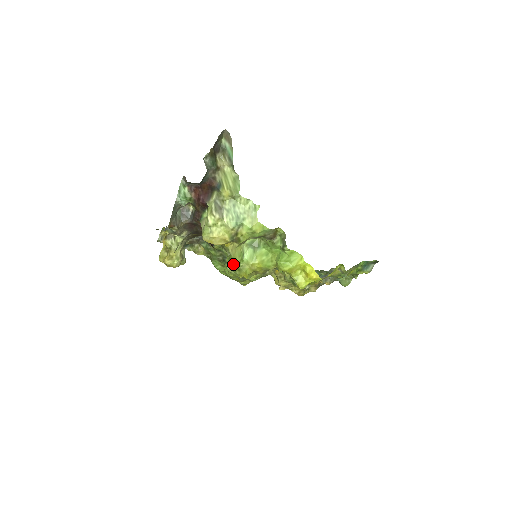
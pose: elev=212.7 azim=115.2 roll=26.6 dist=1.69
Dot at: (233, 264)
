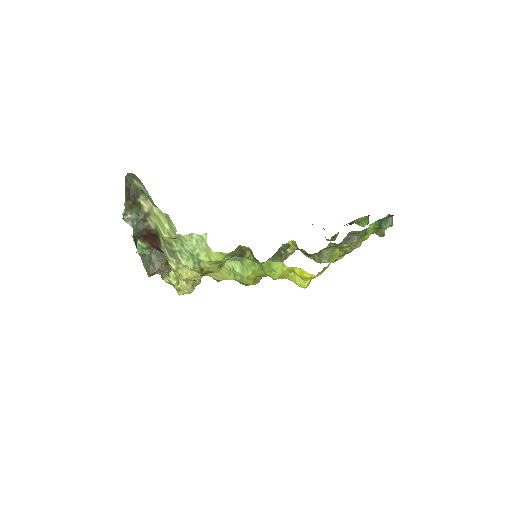
Dot at: occluded
